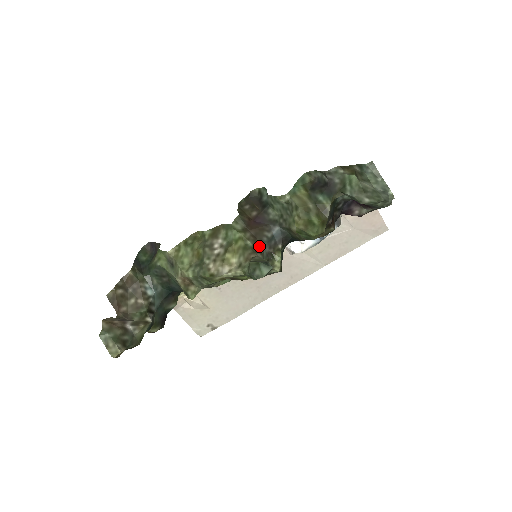
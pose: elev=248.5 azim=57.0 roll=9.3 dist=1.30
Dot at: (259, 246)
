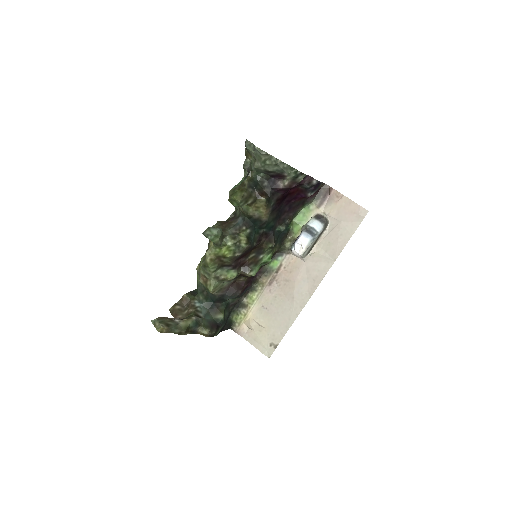
Dot at: (225, 229)
